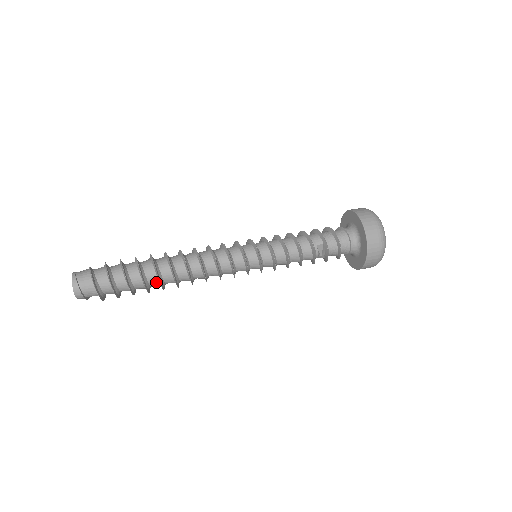
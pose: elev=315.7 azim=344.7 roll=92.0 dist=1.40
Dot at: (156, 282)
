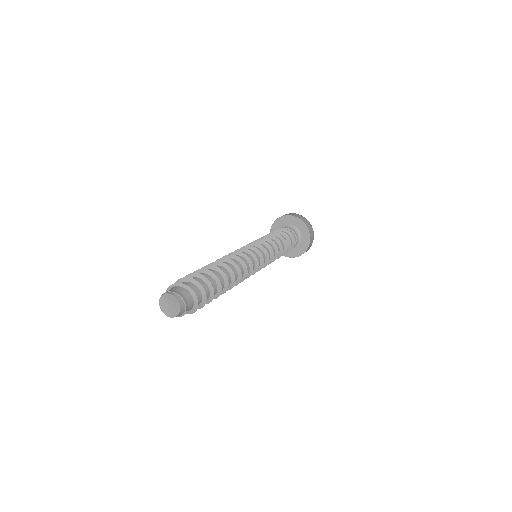
Dot at: (222, 285)
